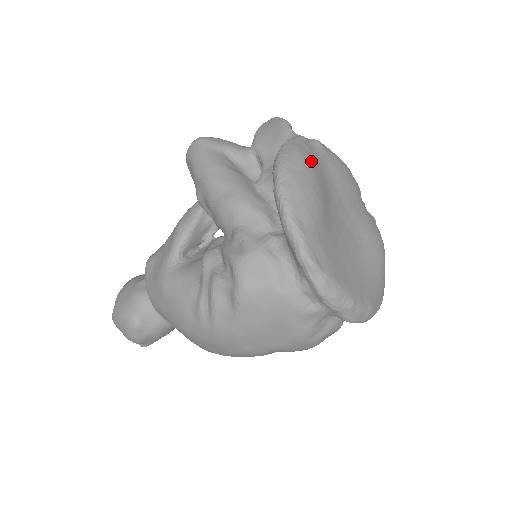
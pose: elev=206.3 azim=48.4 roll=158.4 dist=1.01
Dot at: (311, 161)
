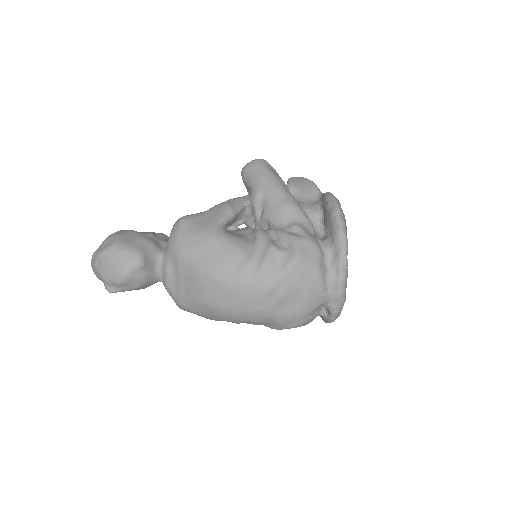
Dot at: occluded
